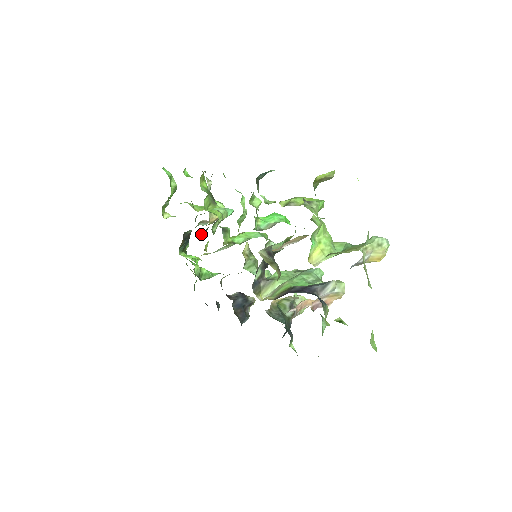
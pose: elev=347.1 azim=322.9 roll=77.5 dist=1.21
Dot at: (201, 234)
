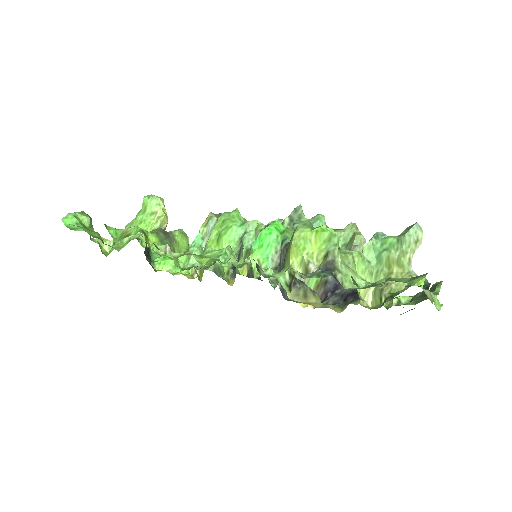
Dot at: occluded
